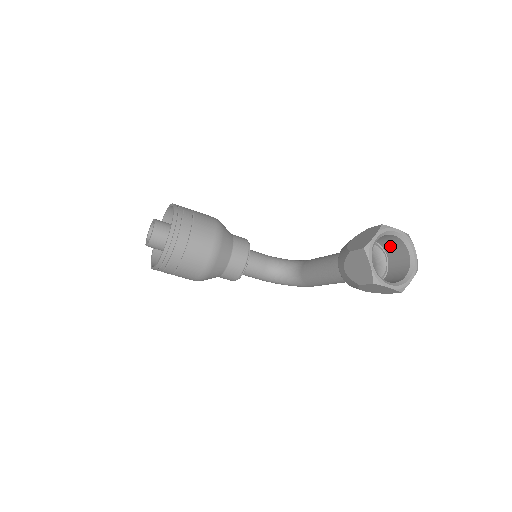
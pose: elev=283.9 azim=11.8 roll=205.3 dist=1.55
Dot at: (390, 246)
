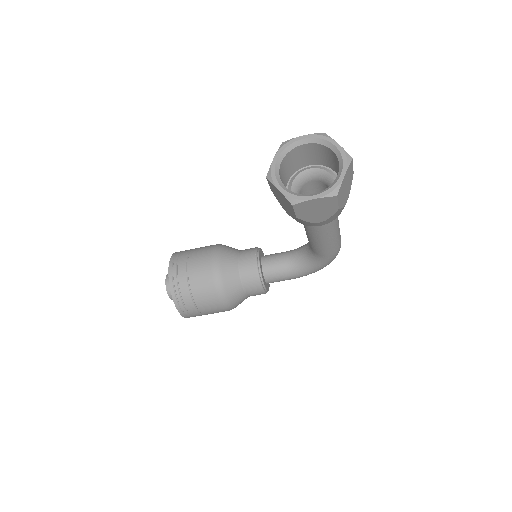
Dot at: (323, 158)
